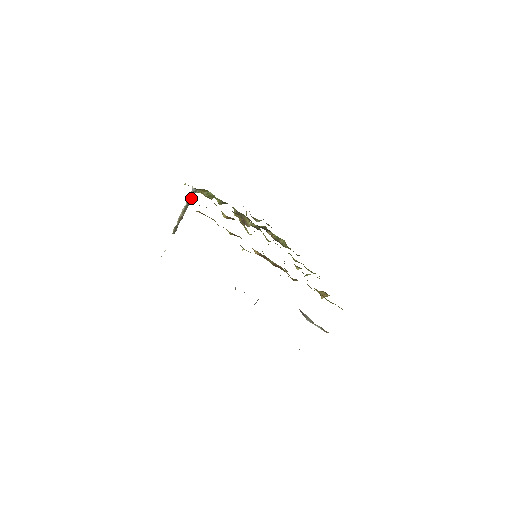
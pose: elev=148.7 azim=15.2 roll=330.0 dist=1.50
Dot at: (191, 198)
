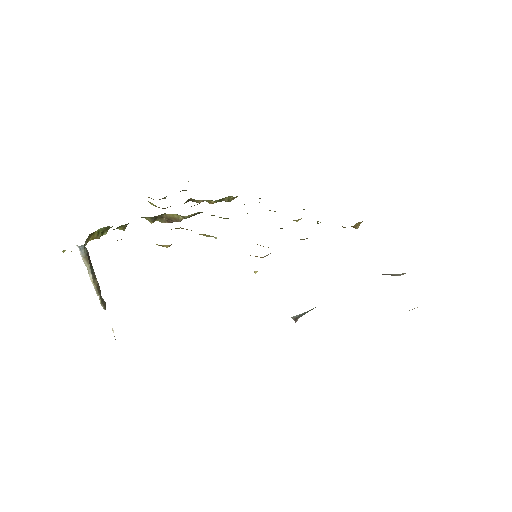
Dot at: (88, 258)
